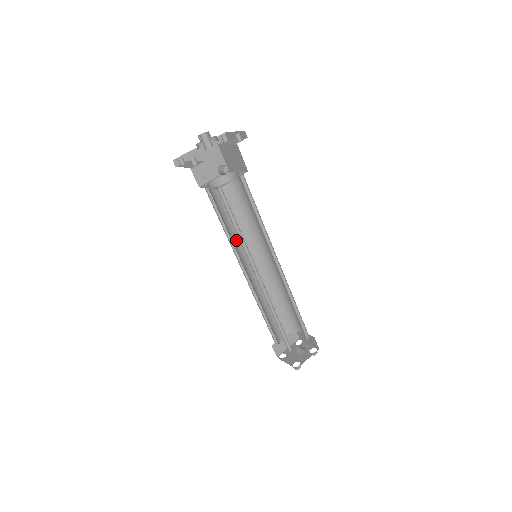
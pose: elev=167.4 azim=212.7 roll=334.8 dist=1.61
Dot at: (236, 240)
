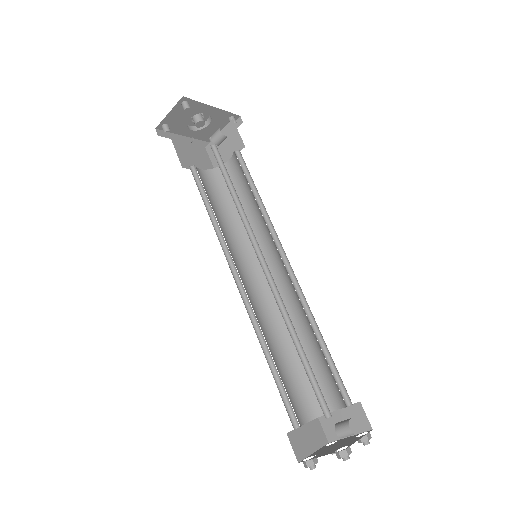
Dot at: (226, 241)
